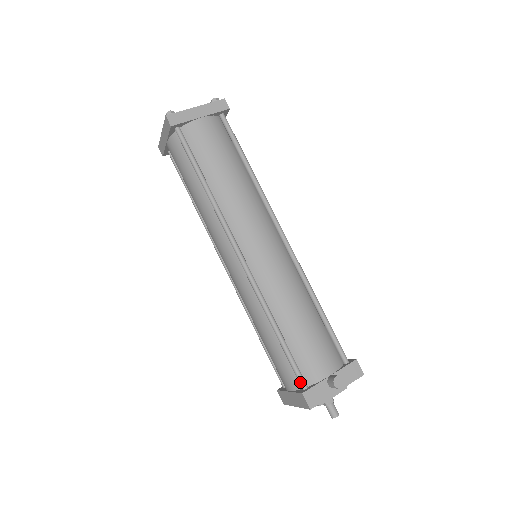
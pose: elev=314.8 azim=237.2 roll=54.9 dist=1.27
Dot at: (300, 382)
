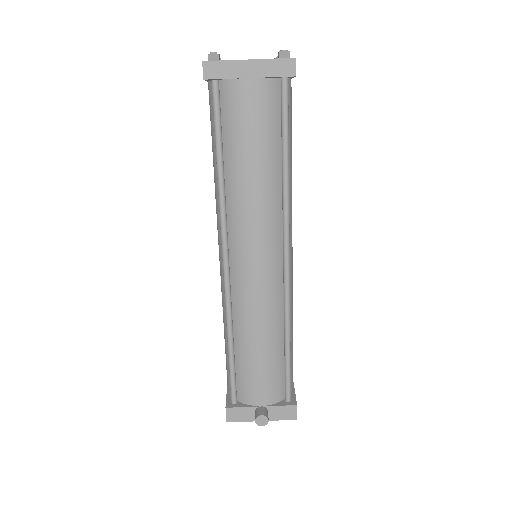
Dot at: (231, 396)
